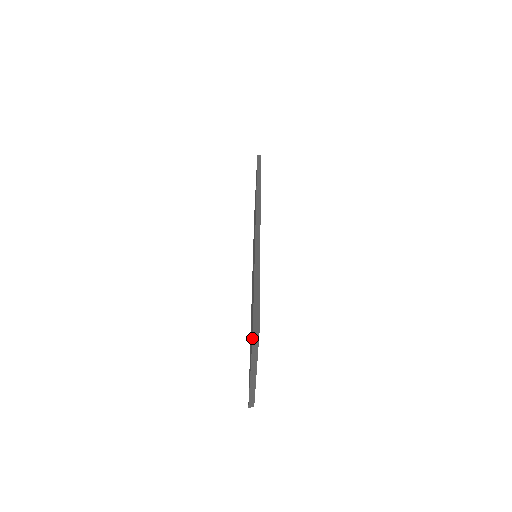
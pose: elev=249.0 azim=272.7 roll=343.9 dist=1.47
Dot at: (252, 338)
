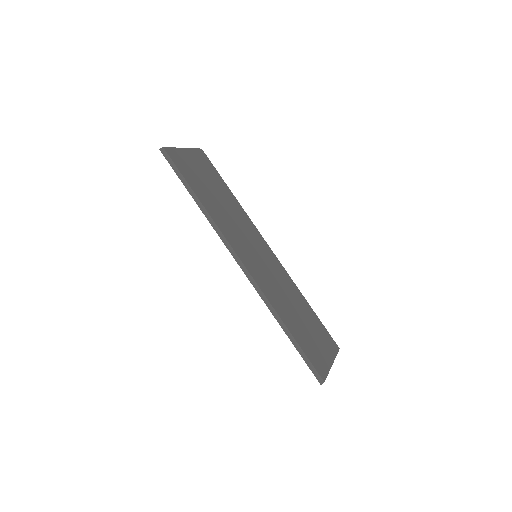
Dot at: (322, 383)
